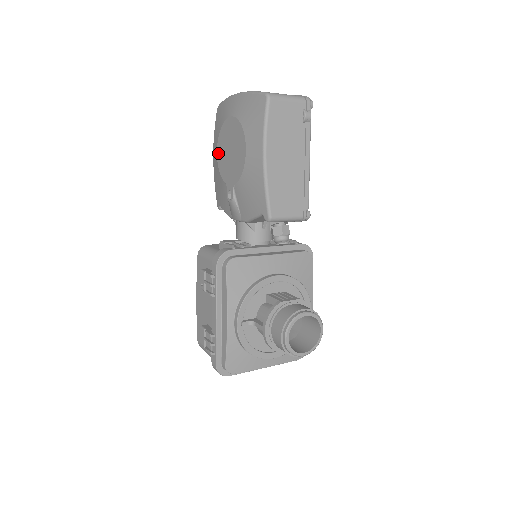
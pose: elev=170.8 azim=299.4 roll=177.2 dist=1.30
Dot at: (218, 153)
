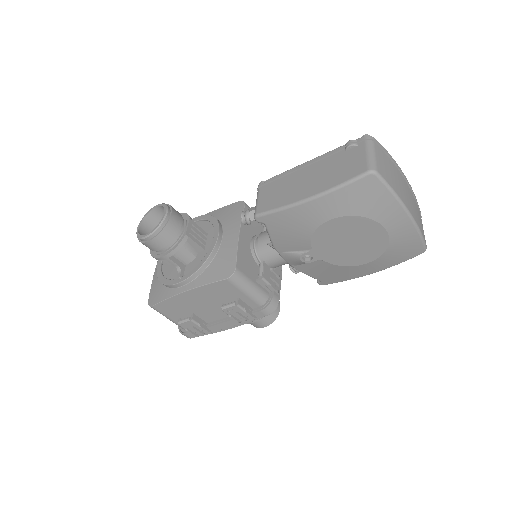
Dot at: (332, 223)
